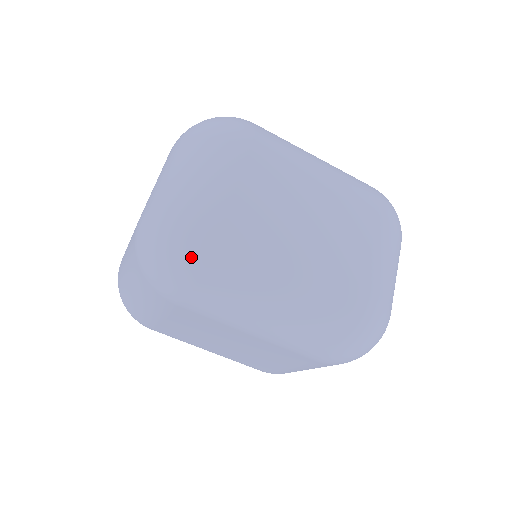
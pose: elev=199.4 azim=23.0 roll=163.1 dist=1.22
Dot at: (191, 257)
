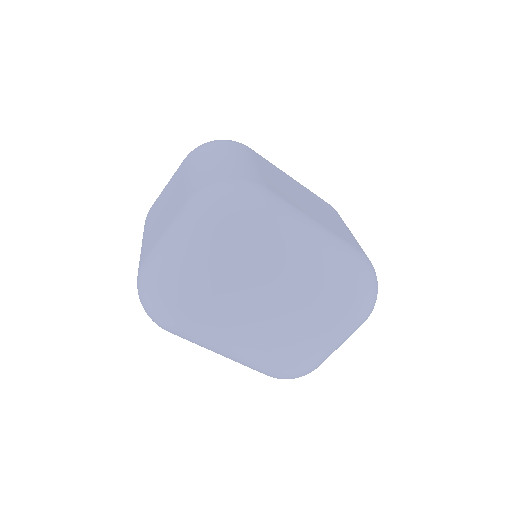
Dot at: (166, 326)
